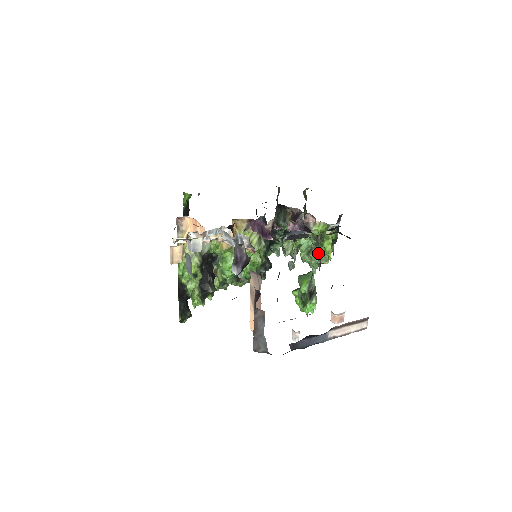
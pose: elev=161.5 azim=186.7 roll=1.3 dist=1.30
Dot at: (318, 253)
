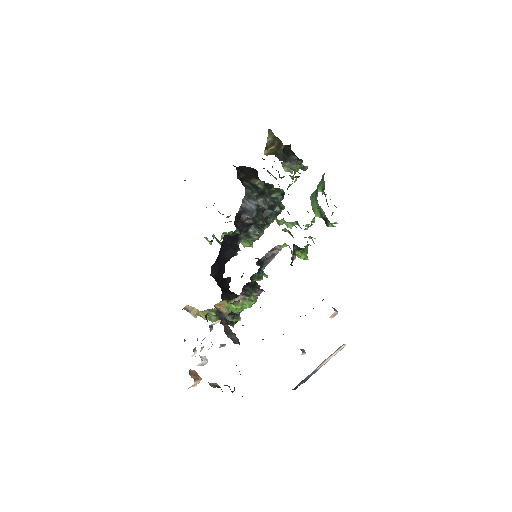
Dot at: occluded
